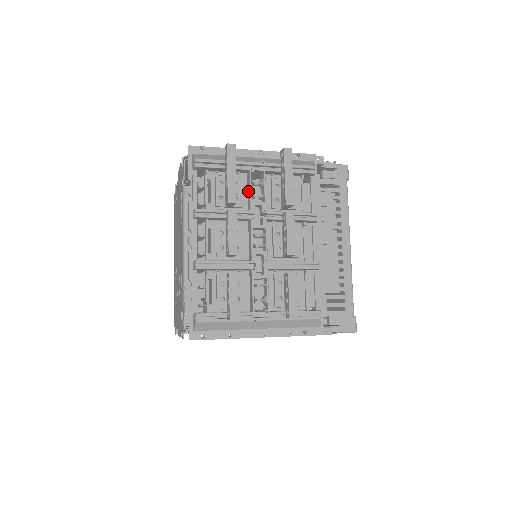
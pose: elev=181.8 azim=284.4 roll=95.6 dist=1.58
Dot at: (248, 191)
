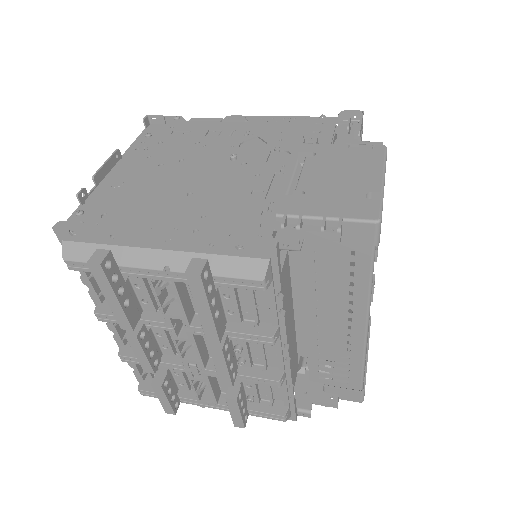
Dot at: (161, 293)
